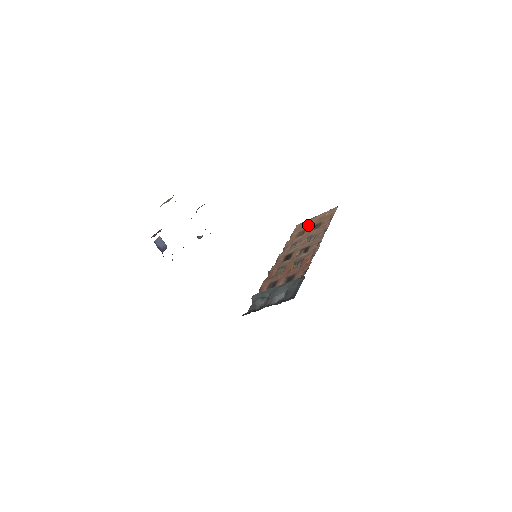
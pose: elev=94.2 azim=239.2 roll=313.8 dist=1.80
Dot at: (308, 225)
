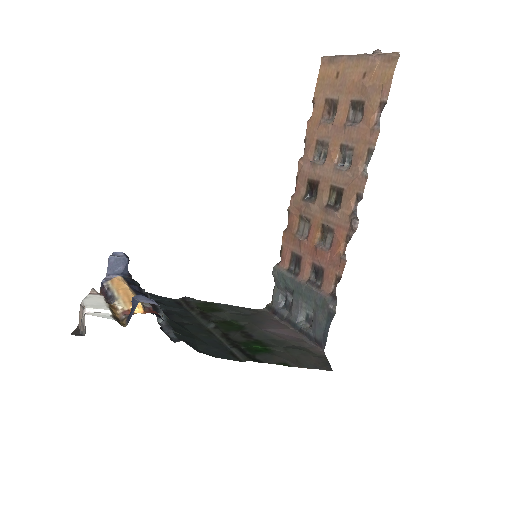
Dot at: (341, 86)
